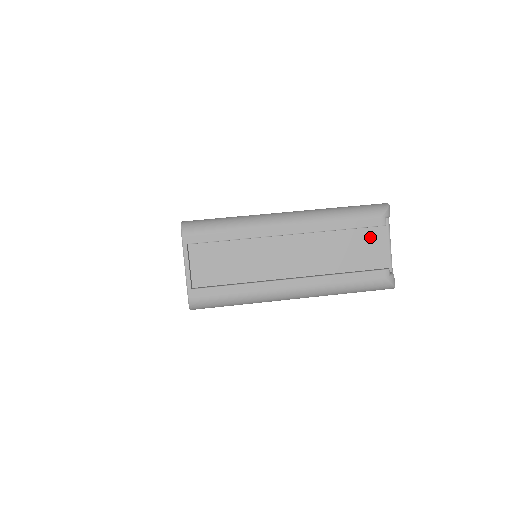
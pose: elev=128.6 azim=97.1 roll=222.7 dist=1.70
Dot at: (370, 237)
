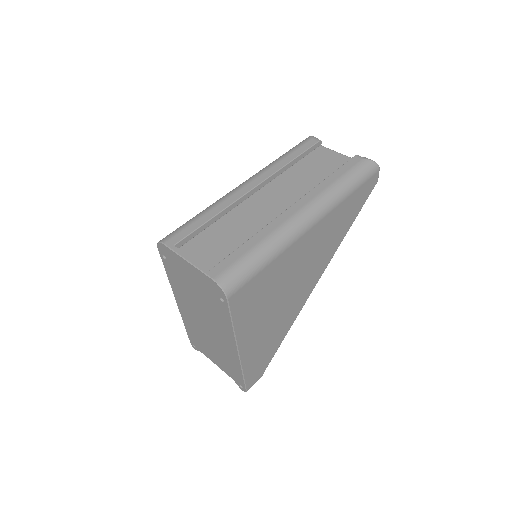
Dot at: (322, 160)
